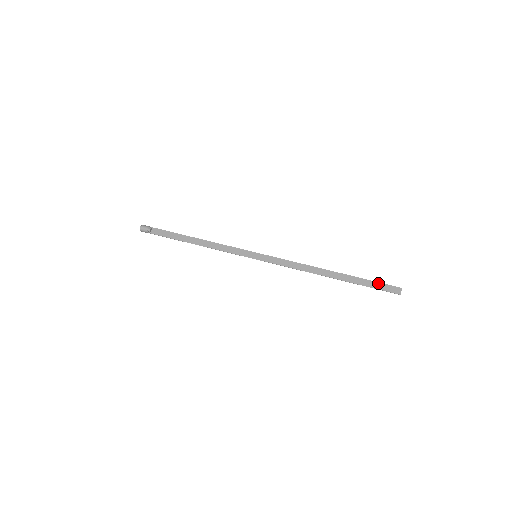
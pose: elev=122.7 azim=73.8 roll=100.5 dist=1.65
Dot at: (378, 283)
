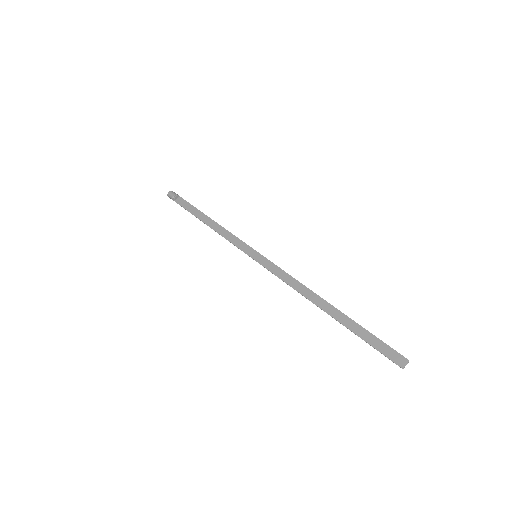
Dot at: (380, 341)
